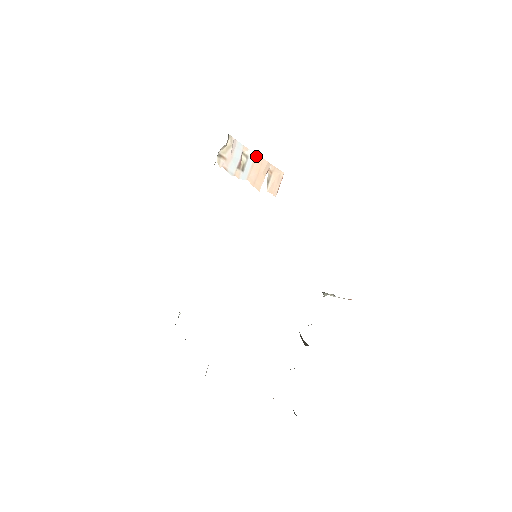
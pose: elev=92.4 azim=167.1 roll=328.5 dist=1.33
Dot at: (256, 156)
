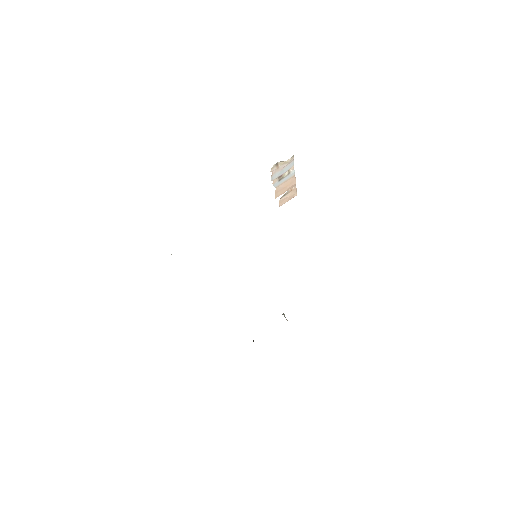
Dot at: (294, 176)
